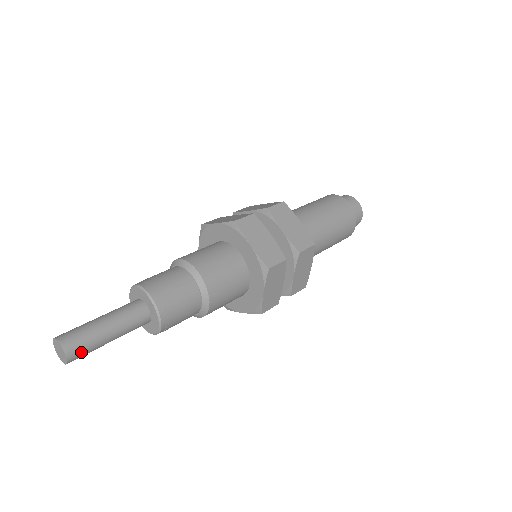
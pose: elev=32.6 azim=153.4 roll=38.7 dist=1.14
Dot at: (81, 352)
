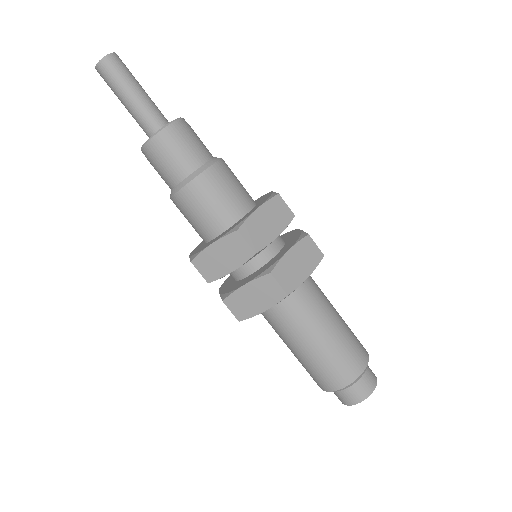
Dot at: (118, 66)
